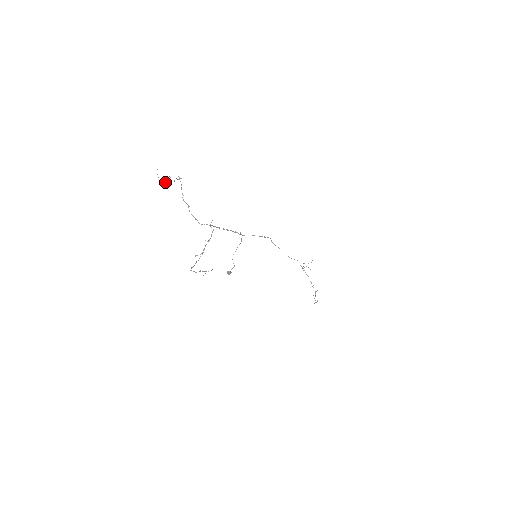
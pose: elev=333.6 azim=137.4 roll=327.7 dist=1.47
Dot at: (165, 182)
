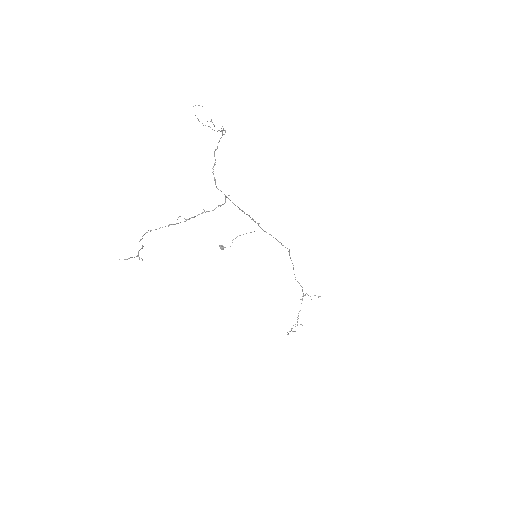
Dot at: (202, 123)
